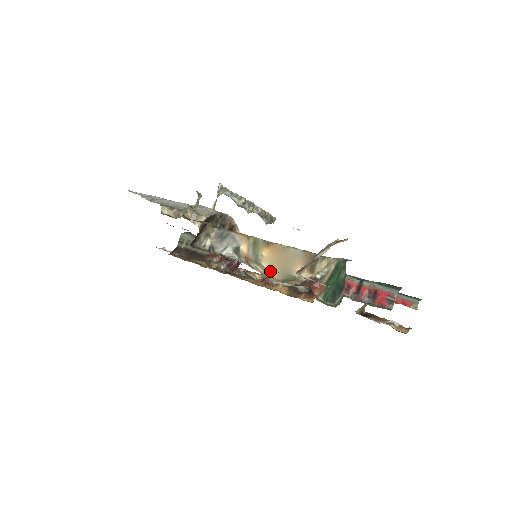
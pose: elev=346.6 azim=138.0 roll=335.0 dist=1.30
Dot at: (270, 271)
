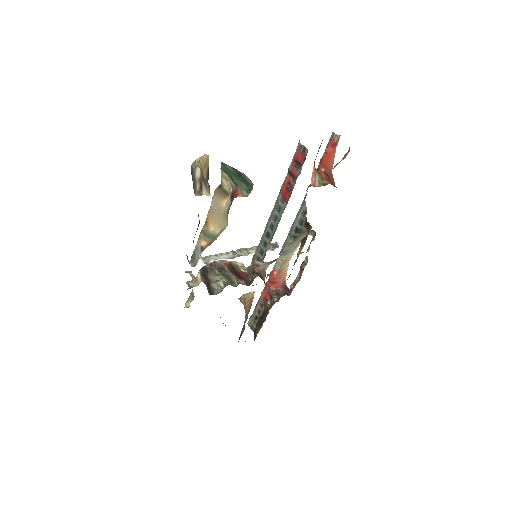
Dot at: (222, 230)
